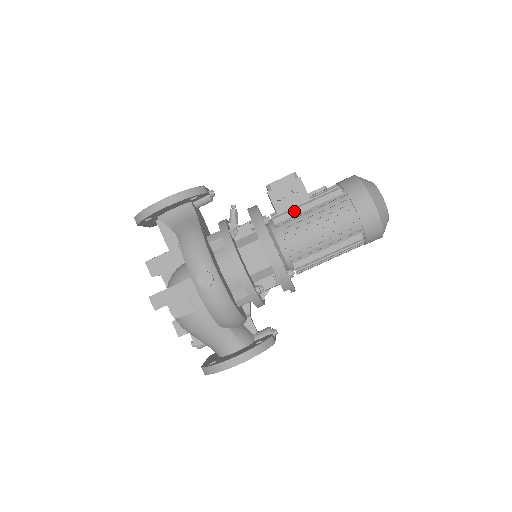
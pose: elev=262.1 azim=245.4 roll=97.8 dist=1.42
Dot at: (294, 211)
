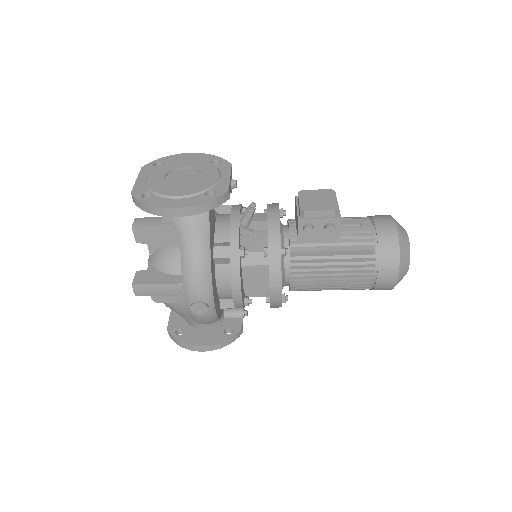
Dot at: (316, 248)
